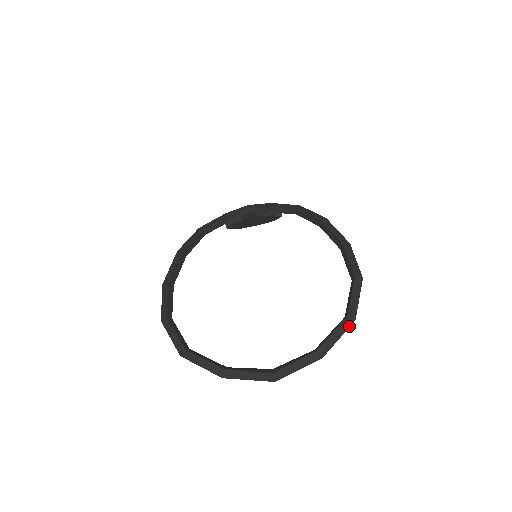
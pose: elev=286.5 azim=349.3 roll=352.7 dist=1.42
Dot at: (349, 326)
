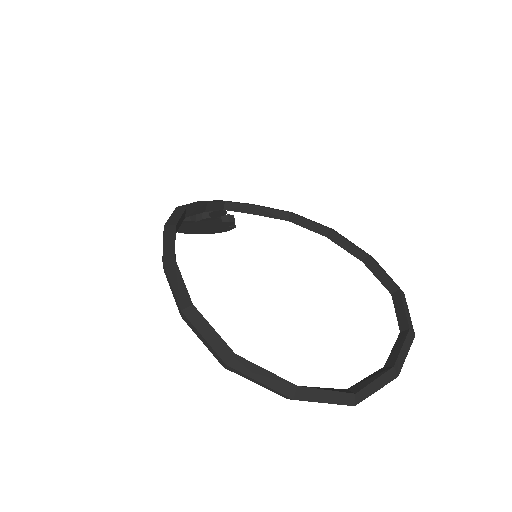
Dot at: (412, 341)
